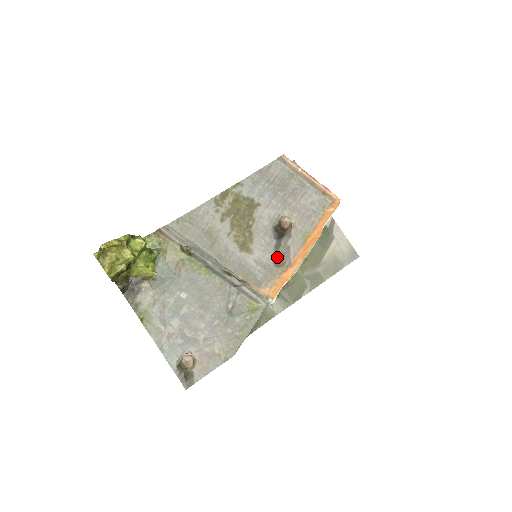
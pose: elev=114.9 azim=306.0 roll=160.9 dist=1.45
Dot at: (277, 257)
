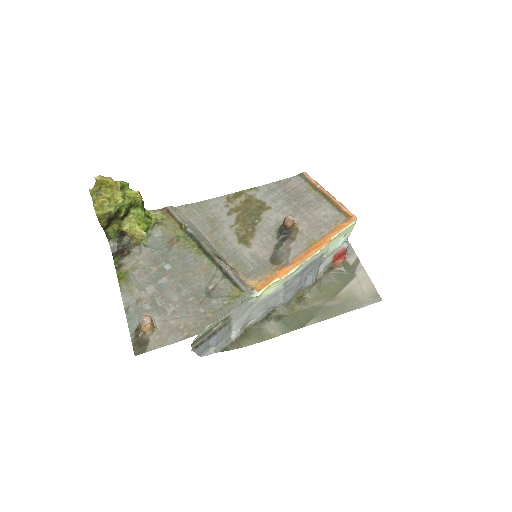
Dot at: (275, 255)
